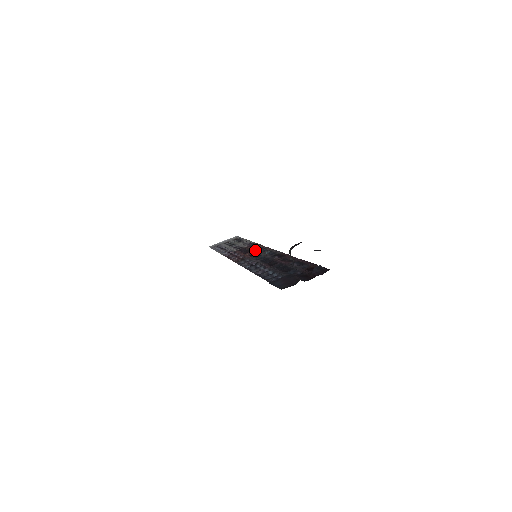
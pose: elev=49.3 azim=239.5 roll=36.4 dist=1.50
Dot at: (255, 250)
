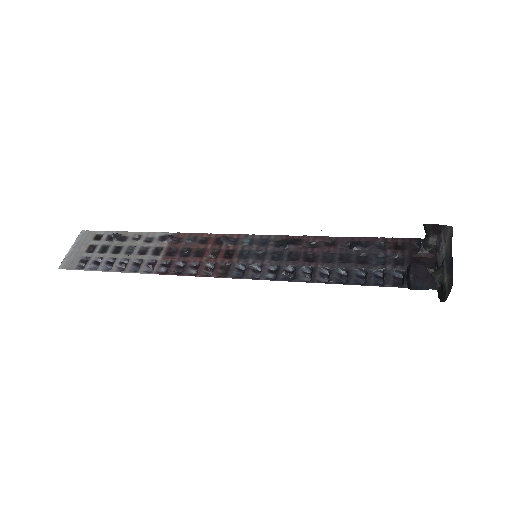
Dot at: (210, 246)
